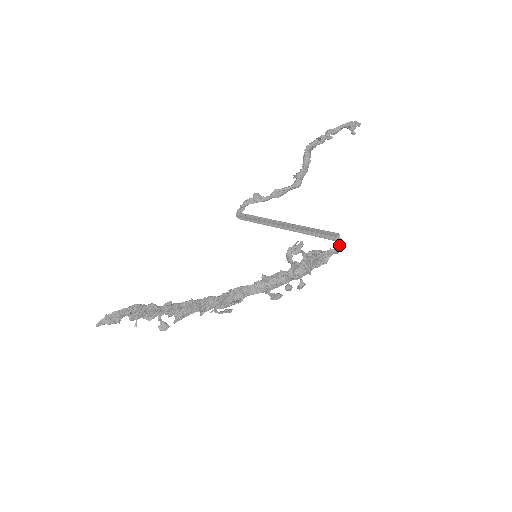
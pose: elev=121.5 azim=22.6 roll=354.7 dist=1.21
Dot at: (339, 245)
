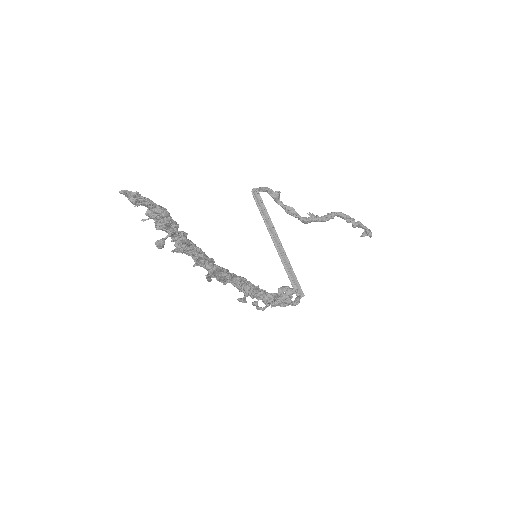
Dot at: (298, 302)
